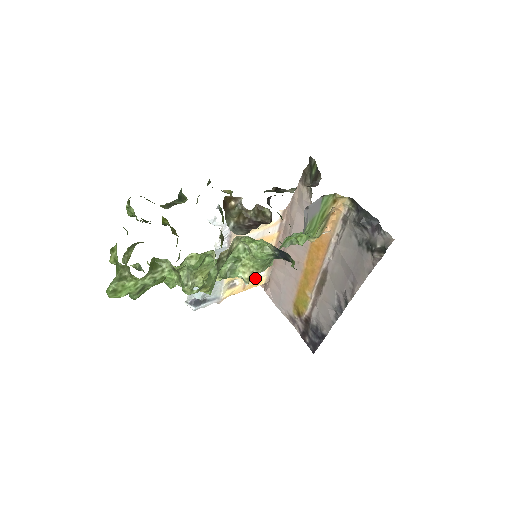
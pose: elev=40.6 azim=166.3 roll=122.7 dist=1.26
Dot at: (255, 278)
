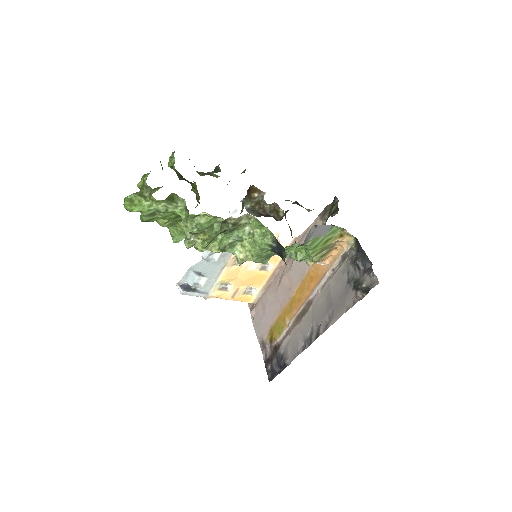
Dot at: (246, 293)
